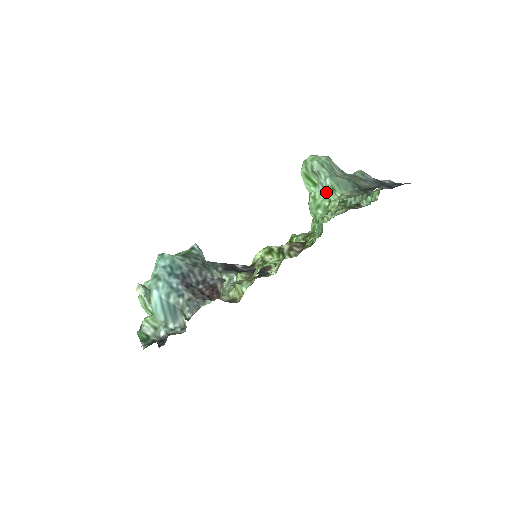
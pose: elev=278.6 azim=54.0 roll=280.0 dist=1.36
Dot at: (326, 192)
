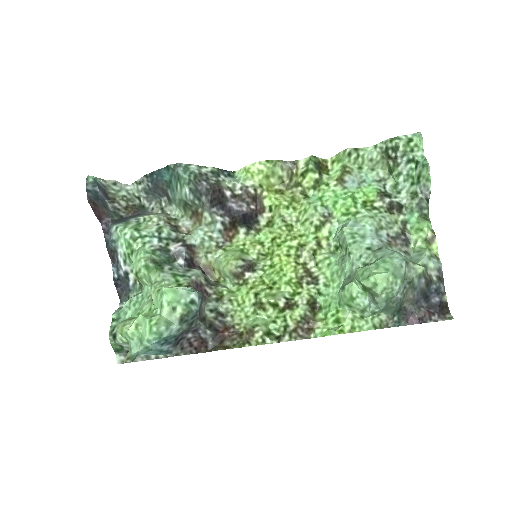
Dot at: (366, 313)
